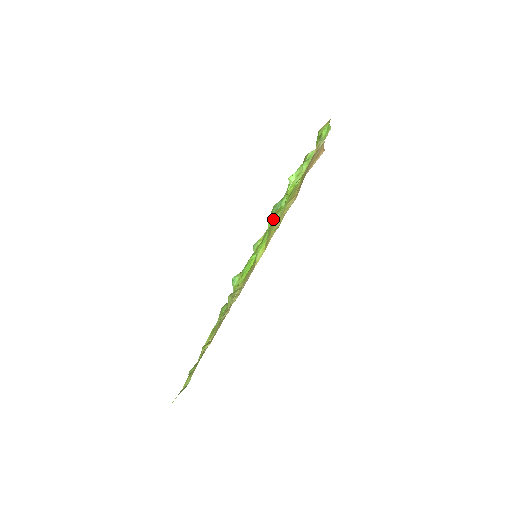
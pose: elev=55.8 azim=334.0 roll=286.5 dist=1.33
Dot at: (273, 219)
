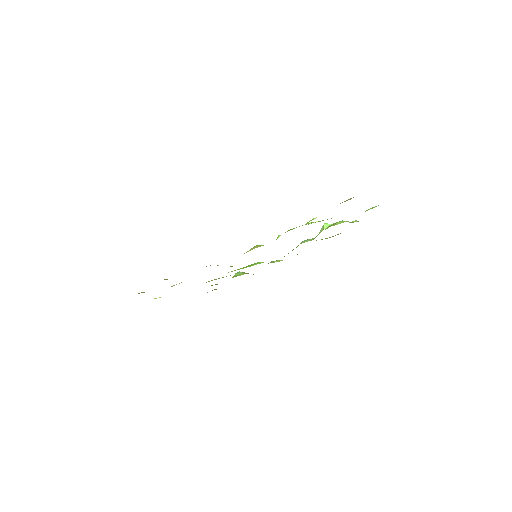
Dot at: occluded
